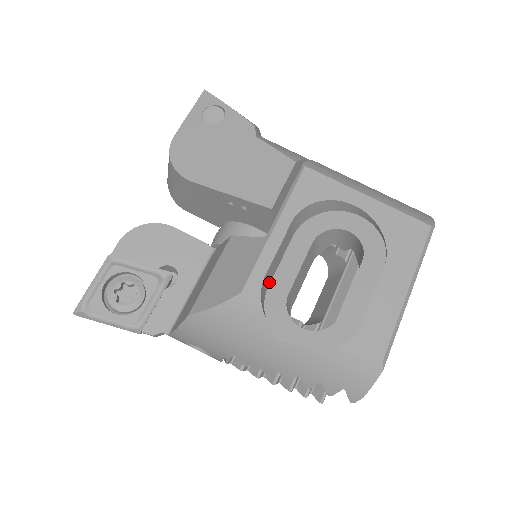
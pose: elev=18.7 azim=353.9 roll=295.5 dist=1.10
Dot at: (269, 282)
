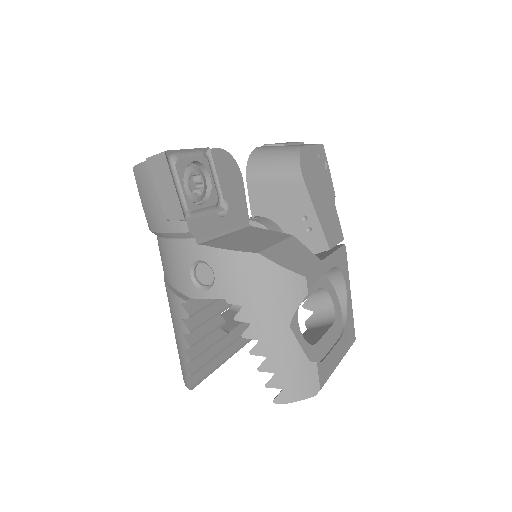
Dot at: occluded
